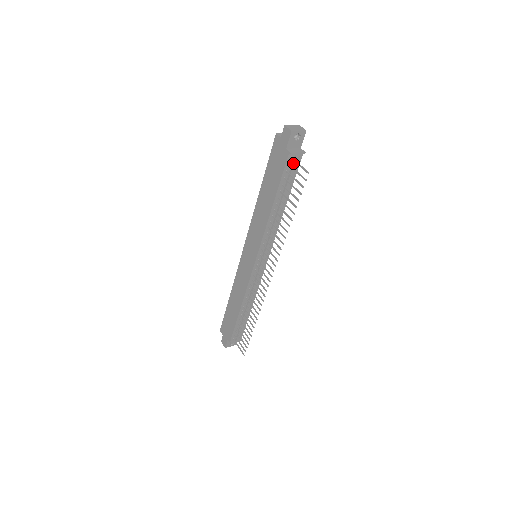
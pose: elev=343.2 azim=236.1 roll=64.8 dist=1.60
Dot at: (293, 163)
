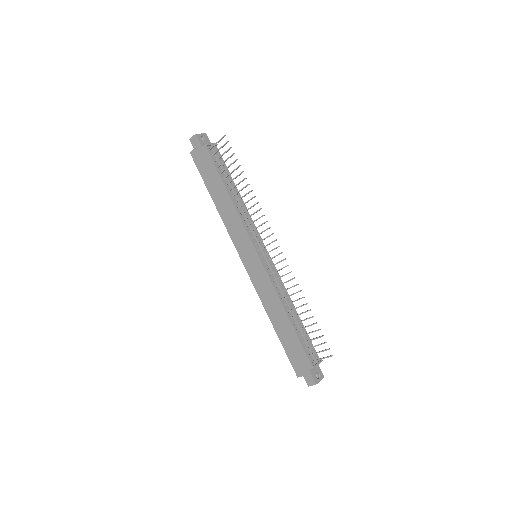
Dot at: (214, 153)
